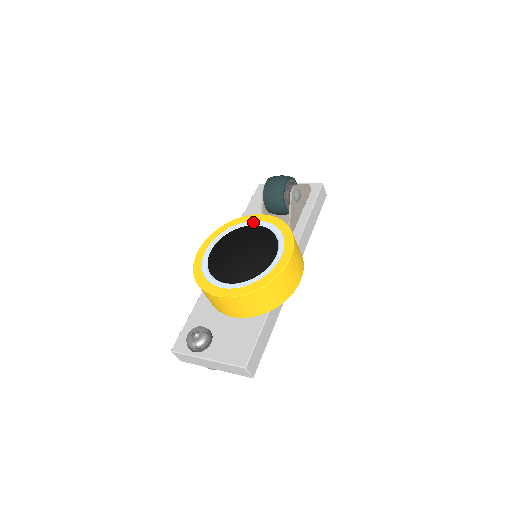
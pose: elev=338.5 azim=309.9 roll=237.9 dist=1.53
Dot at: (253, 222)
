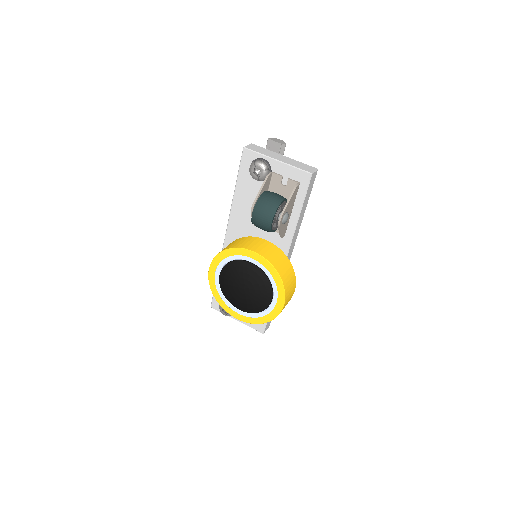
Dot at: (248, 259)
